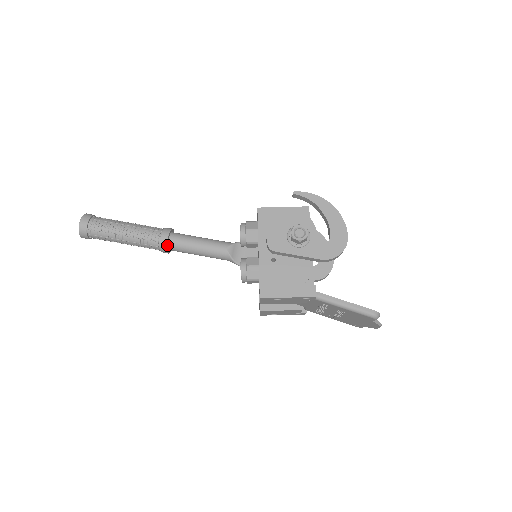
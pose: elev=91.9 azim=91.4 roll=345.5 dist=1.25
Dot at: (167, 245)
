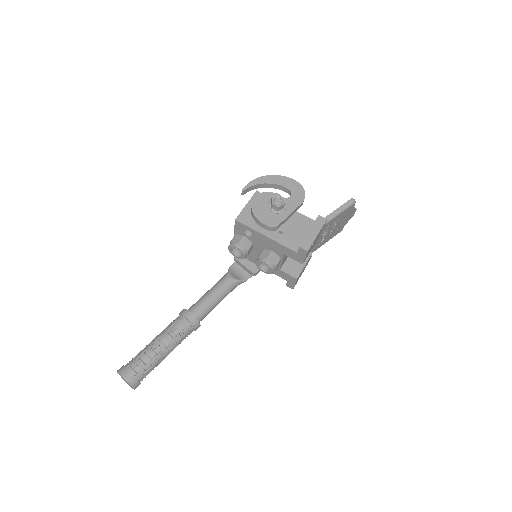
Dot at: (196, 319)
